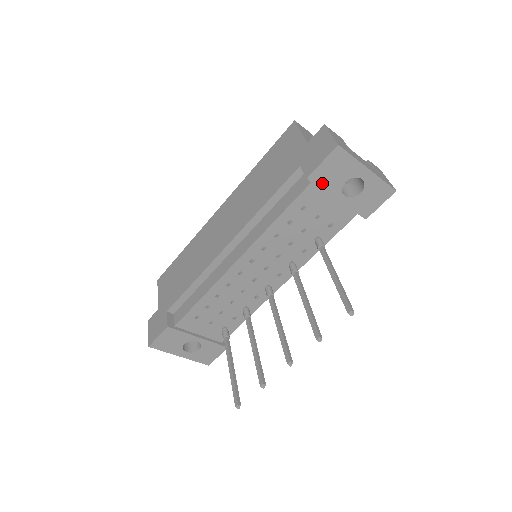
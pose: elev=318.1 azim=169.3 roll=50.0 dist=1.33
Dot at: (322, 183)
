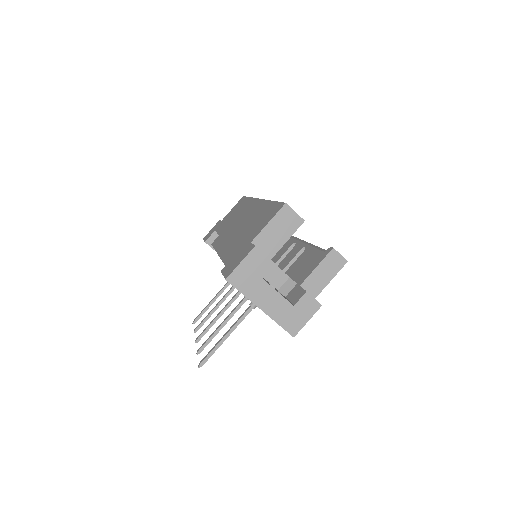
Dot at: occluded
